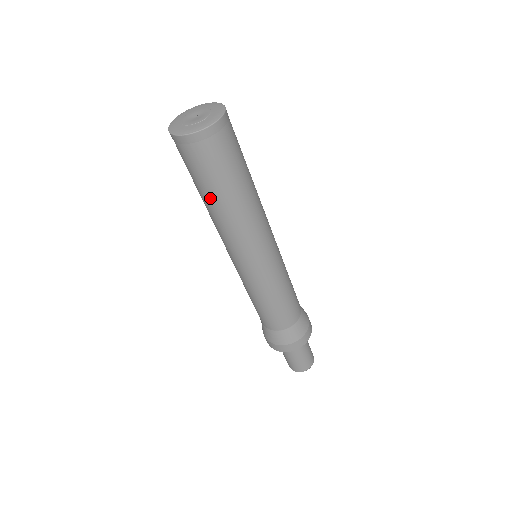
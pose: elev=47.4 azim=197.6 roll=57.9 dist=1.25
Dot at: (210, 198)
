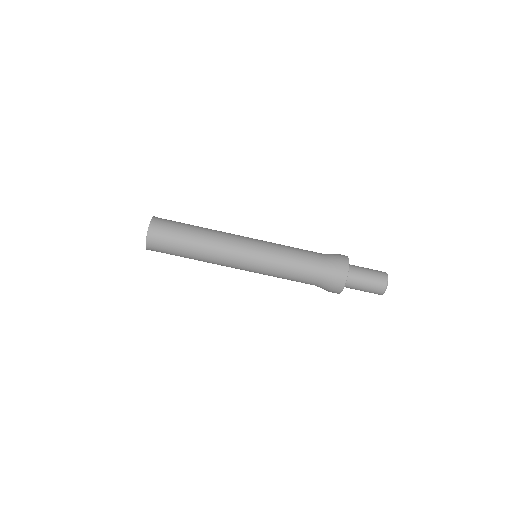
Dot at: (189, 255)
